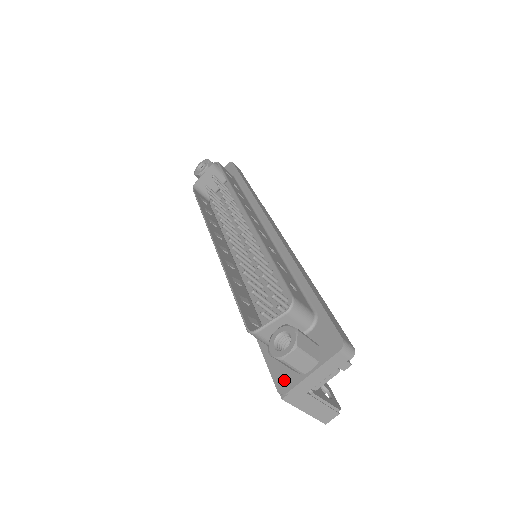
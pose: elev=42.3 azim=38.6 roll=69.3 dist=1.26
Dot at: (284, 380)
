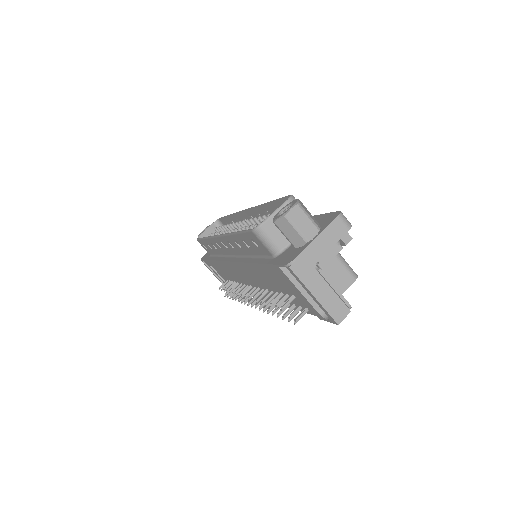
Dot at: (290, 257)
